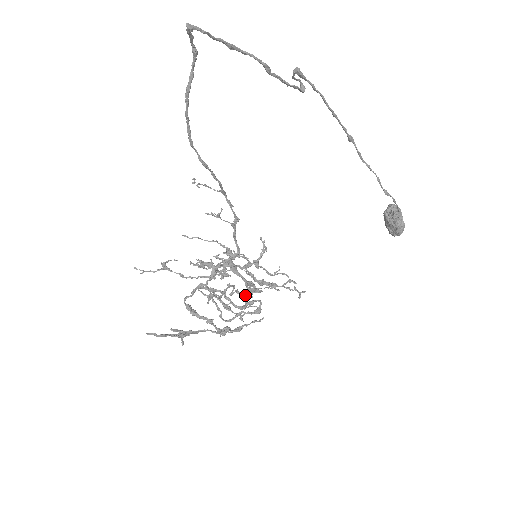
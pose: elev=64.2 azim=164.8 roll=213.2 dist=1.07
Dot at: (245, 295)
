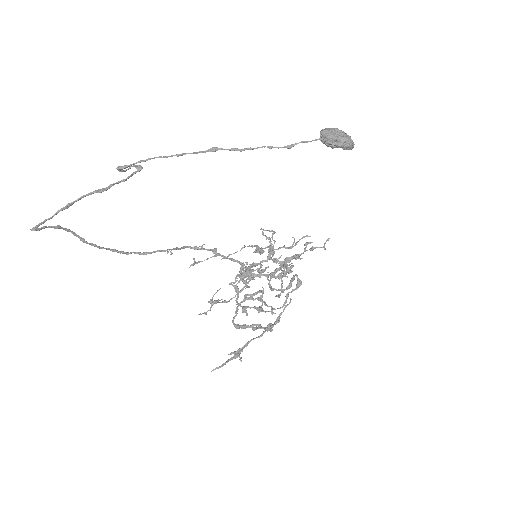
Dot at: (290, 272)
